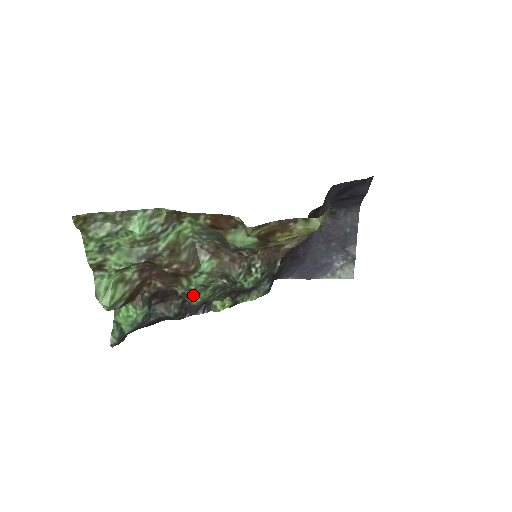
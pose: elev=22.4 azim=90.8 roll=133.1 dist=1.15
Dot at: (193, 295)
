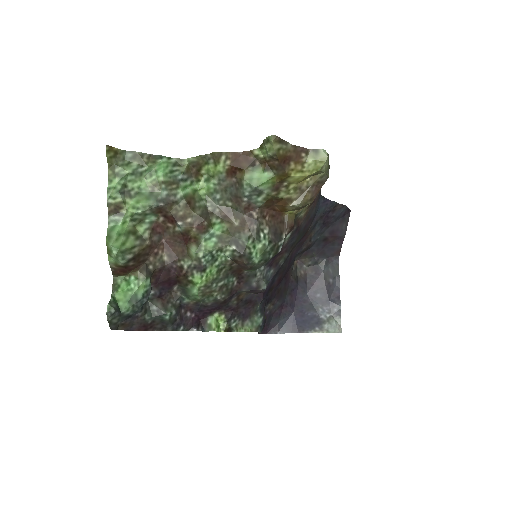
Dot at: (199, 269)
